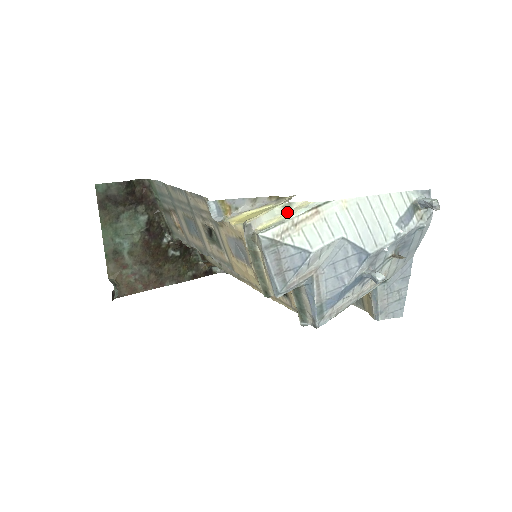
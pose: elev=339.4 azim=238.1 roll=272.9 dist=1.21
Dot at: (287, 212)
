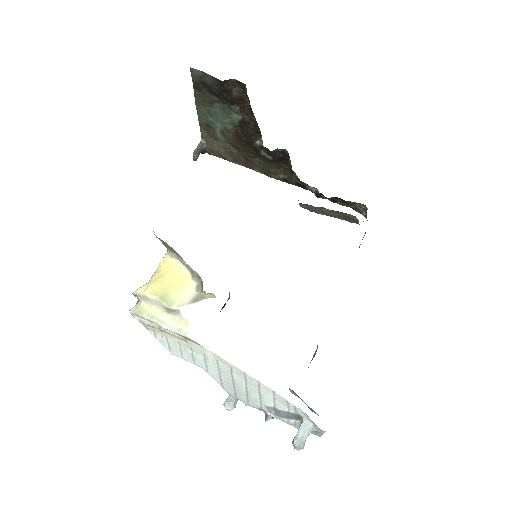
Dot at: (168, 314)
